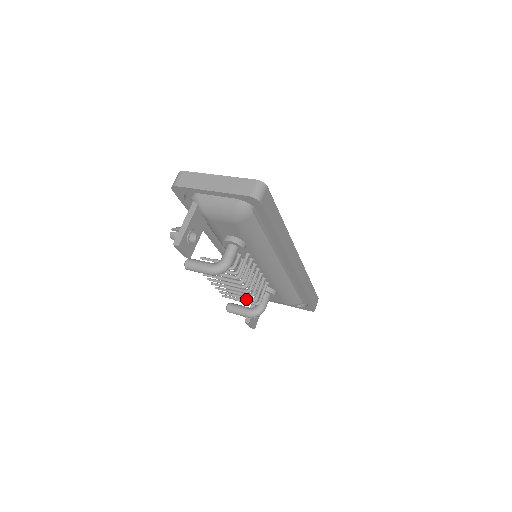
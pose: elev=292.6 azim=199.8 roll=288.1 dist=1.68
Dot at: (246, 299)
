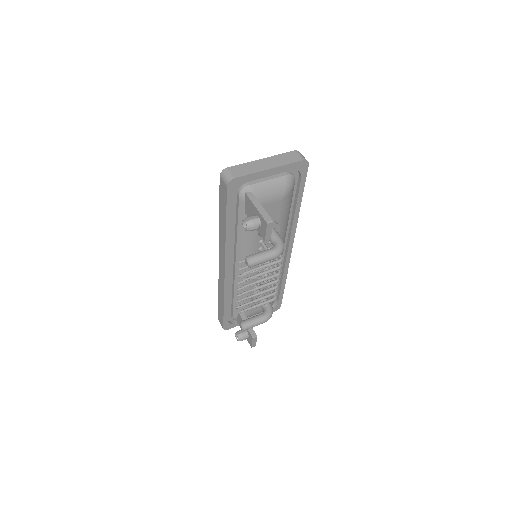
Dot at: (270, 296)
